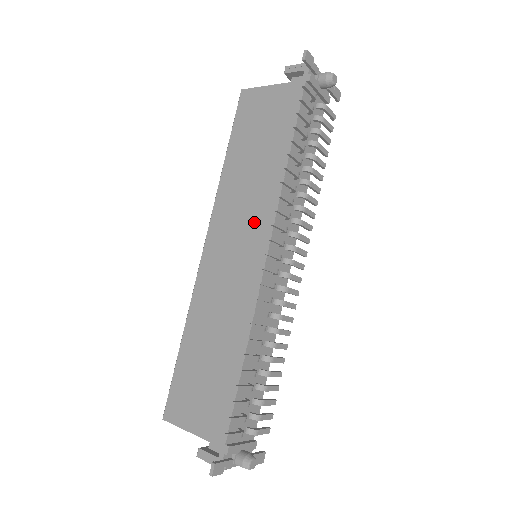
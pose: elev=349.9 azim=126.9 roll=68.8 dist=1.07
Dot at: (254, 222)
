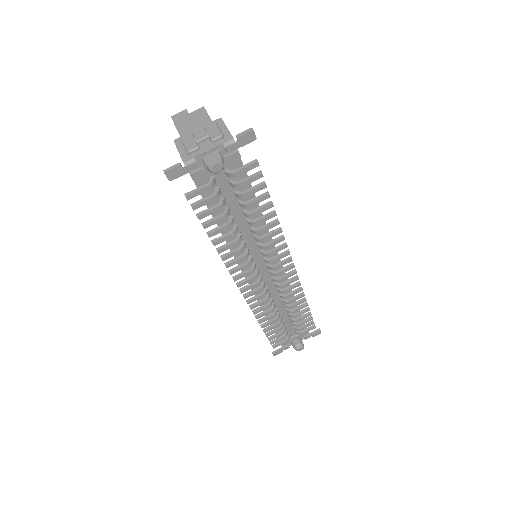
Dot at: occluded
